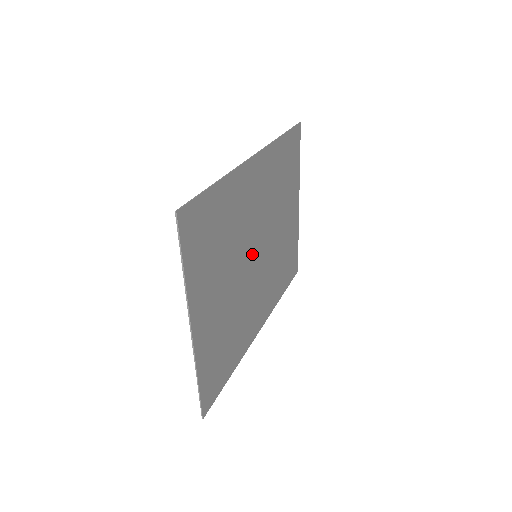
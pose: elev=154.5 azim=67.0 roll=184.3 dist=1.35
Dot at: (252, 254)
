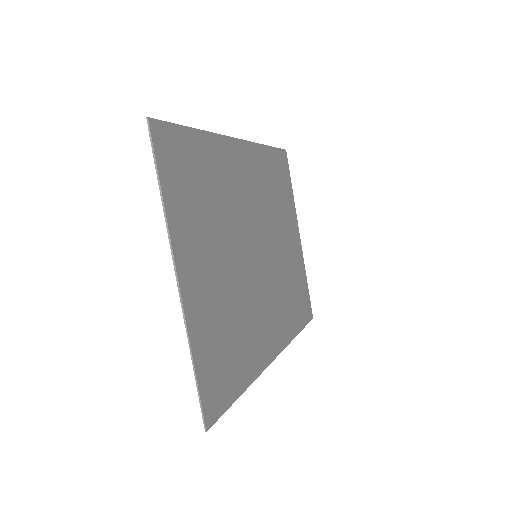
Dot at: (250, 248)
